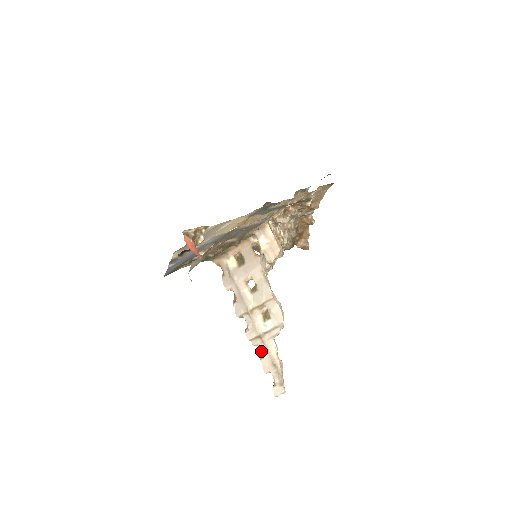
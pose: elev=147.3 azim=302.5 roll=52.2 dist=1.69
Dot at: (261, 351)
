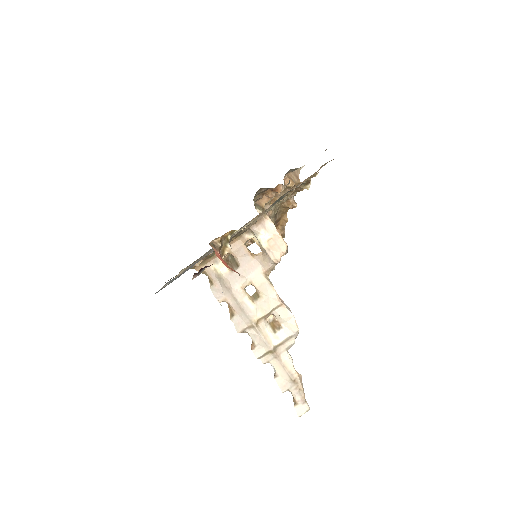
Dot at: (274, 368)
